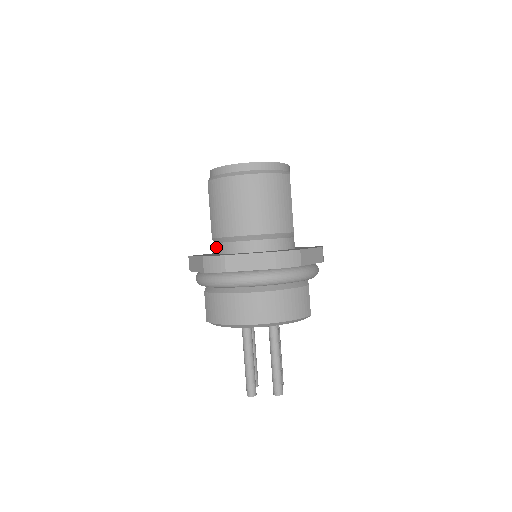
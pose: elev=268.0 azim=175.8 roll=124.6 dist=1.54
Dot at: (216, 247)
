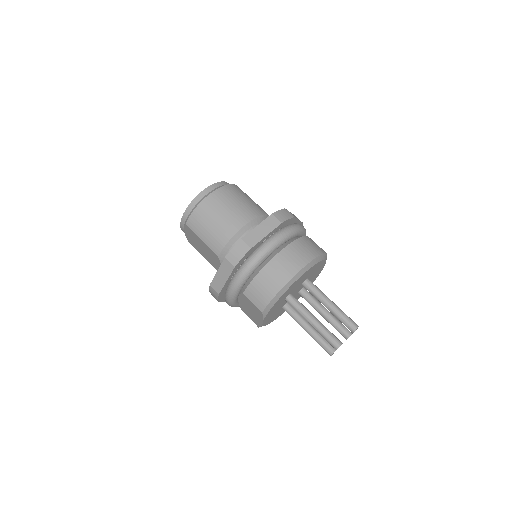
Dot at: occluded
